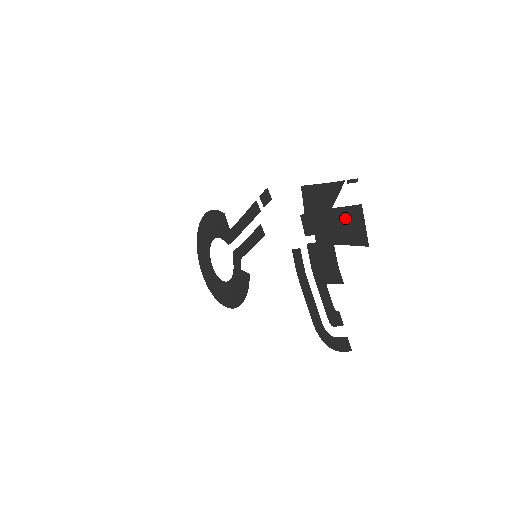
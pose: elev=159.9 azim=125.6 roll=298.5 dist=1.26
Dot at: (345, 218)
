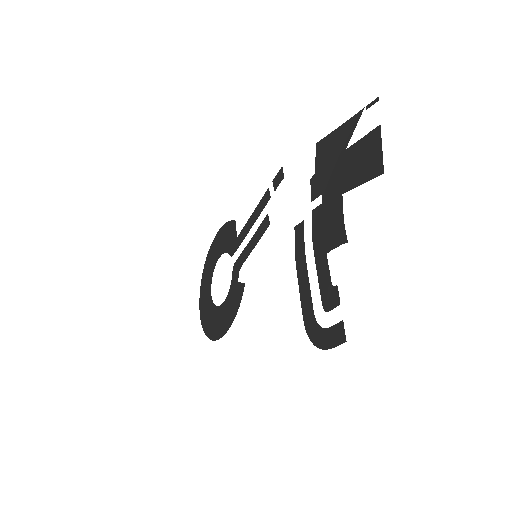
Dot at: (359, 153)
